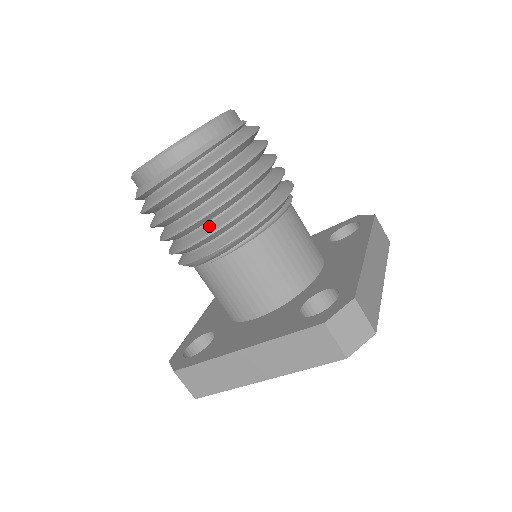
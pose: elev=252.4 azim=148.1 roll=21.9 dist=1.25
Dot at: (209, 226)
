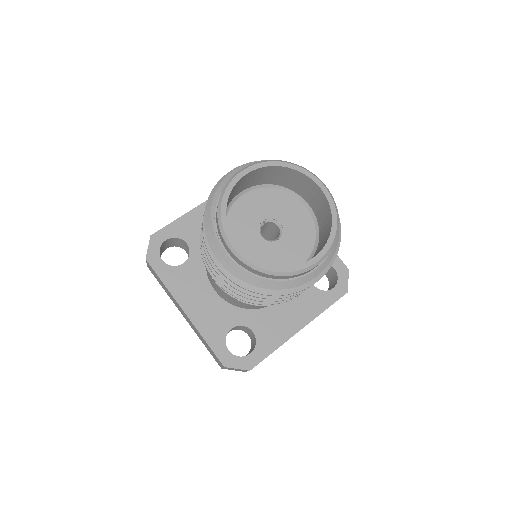
Dot at: occluded
